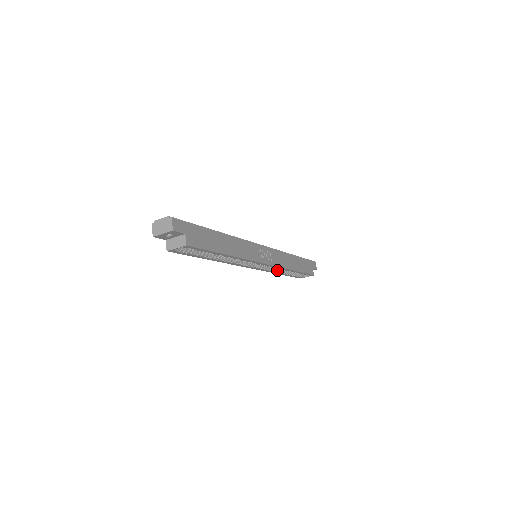
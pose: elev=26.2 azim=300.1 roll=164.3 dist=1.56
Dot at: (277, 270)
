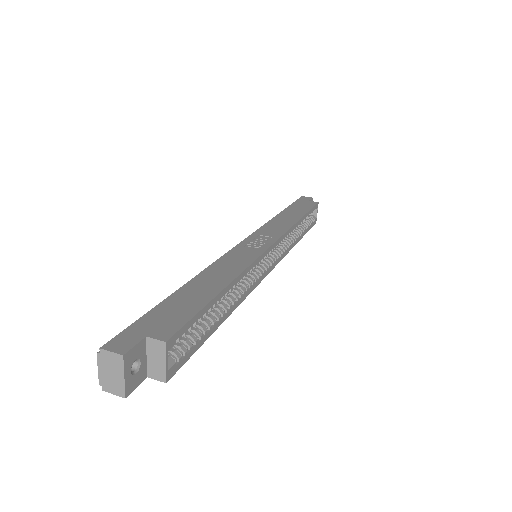
Dot at: (291, 240)
